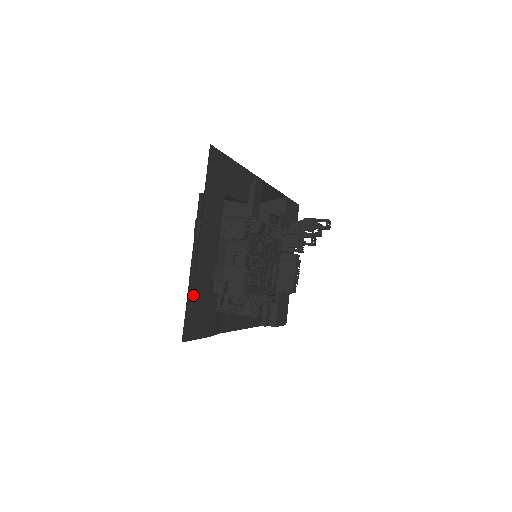
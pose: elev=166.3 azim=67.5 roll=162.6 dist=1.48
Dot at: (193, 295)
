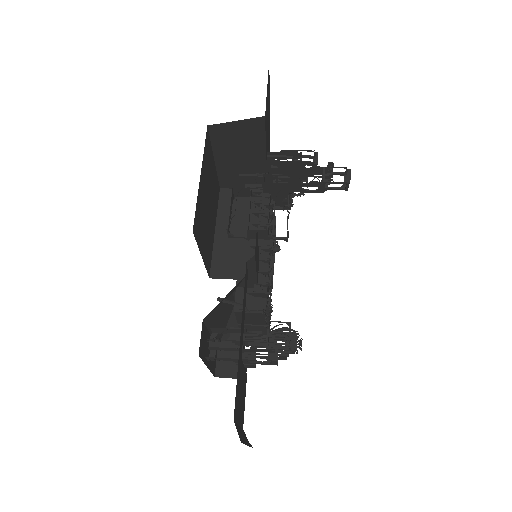
Dot at: occluded
